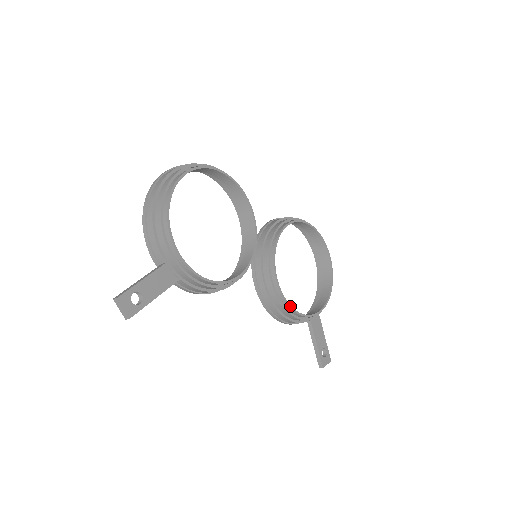
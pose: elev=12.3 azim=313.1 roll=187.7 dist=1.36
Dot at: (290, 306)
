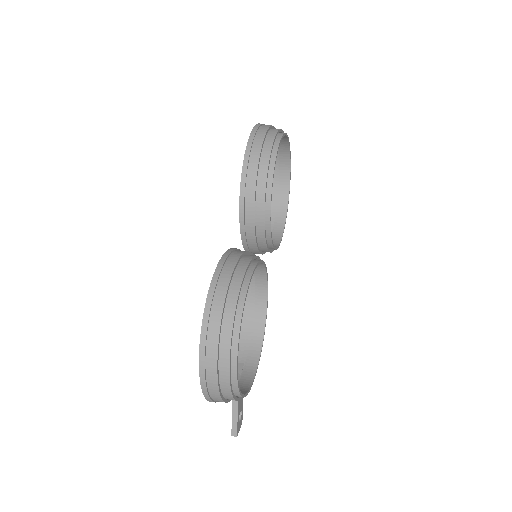
Dot at: occluded
